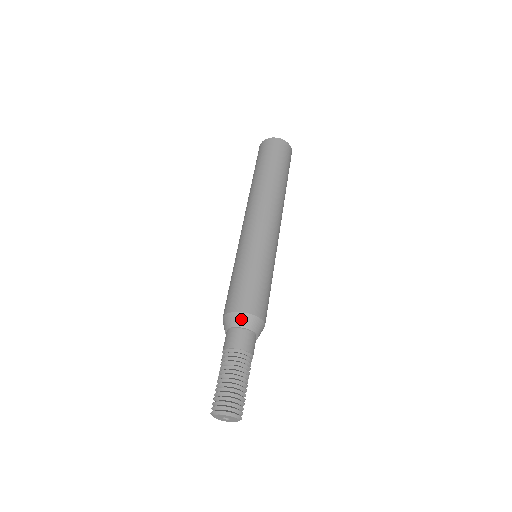
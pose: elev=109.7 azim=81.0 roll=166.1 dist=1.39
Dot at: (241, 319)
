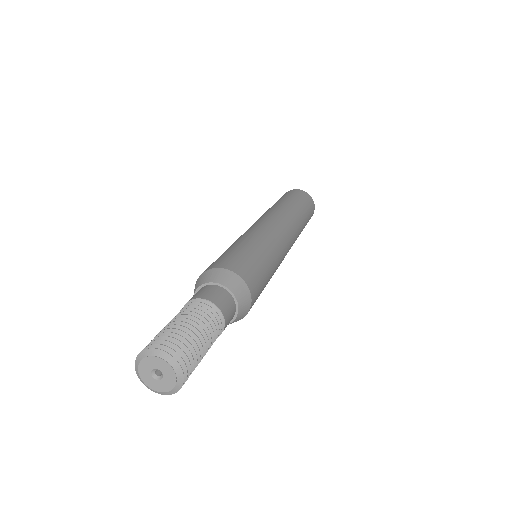
Dot at: (241, 288)
